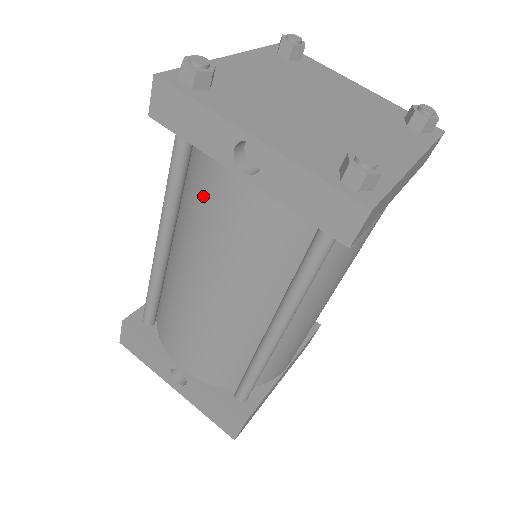
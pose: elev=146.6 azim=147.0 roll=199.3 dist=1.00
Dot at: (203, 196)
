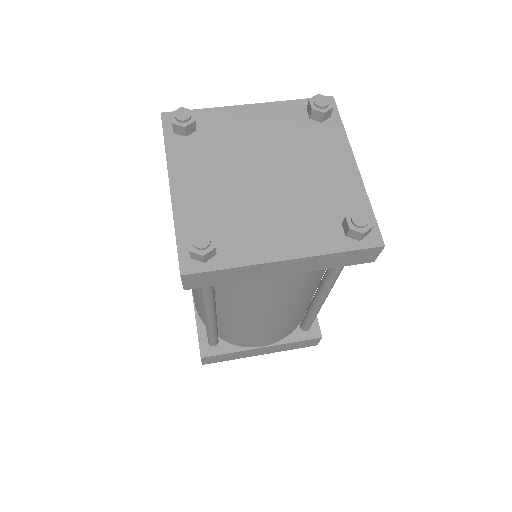
Dot at: occluded
